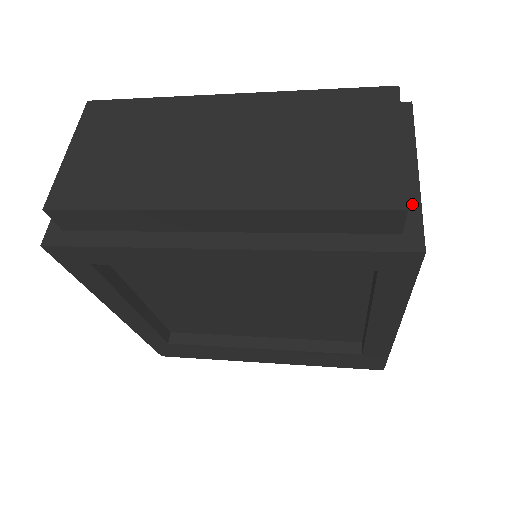
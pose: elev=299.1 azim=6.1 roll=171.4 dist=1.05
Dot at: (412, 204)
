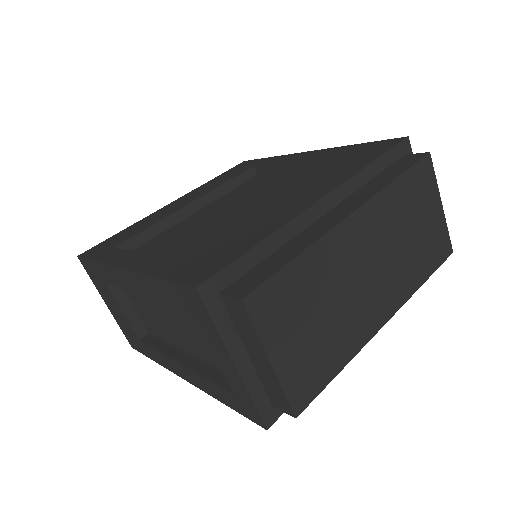
Dot at: occluded
